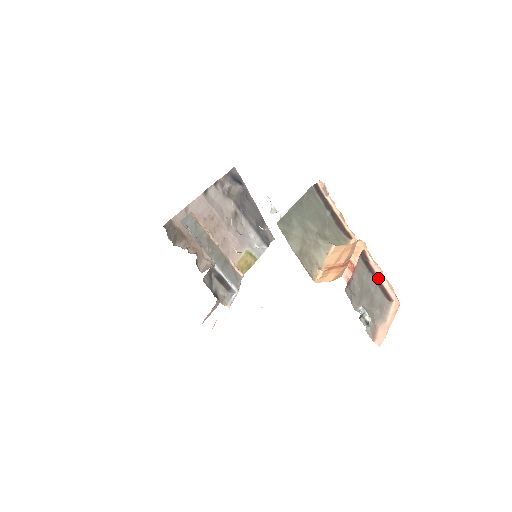
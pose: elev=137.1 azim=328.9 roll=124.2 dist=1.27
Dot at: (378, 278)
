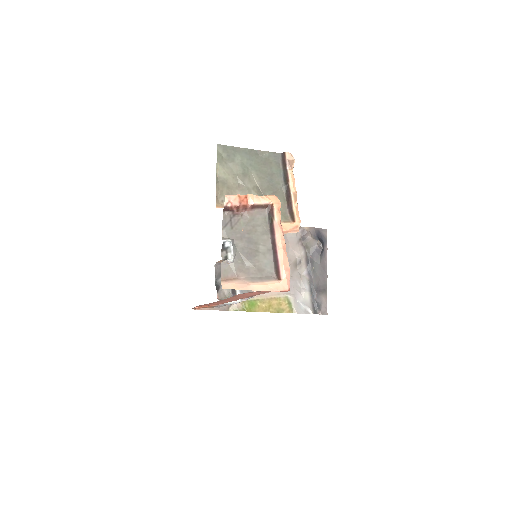
Dot at: (276, 244)
